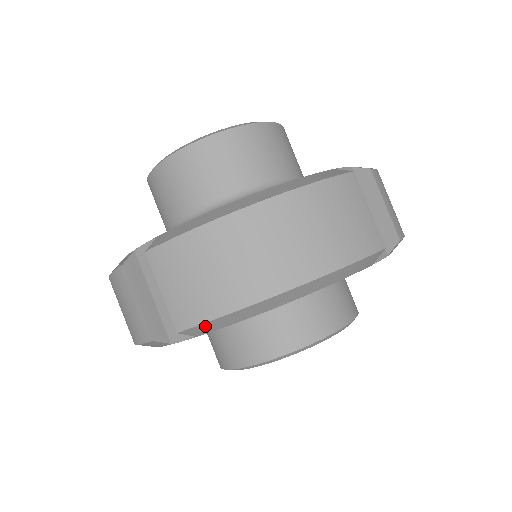
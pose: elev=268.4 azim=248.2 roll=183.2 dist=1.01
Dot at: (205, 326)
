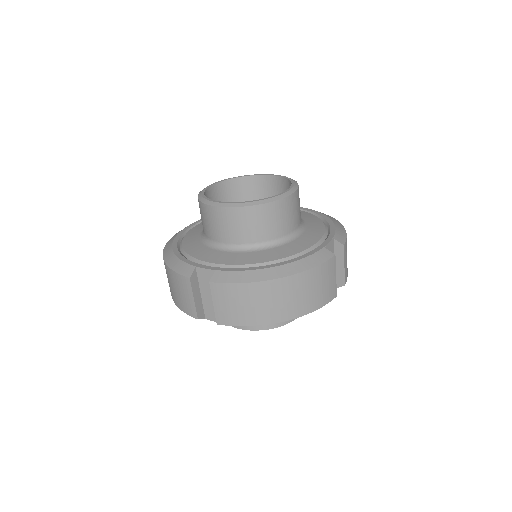
Dot at: occluded
